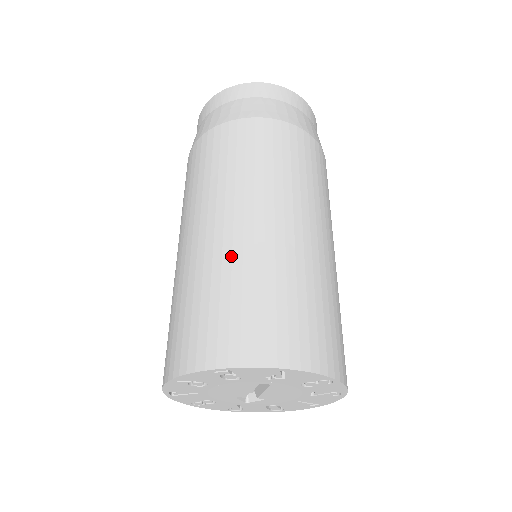
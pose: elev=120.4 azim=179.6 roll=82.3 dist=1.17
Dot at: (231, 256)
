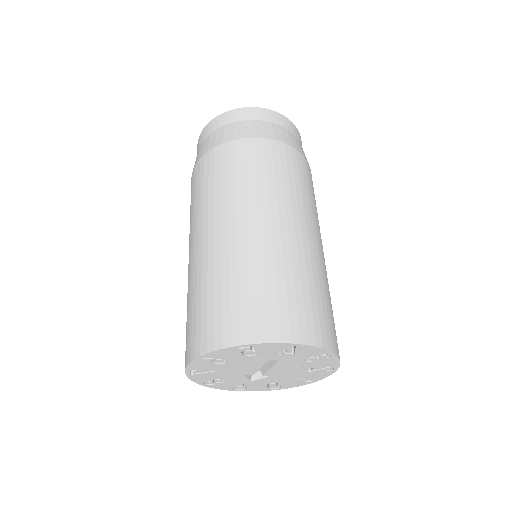
Dot at: (246, 254)
